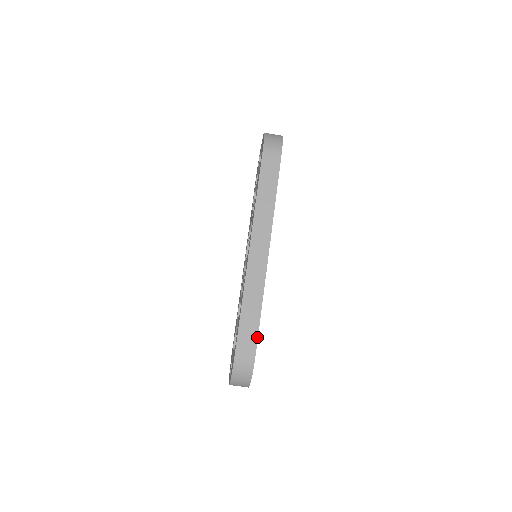
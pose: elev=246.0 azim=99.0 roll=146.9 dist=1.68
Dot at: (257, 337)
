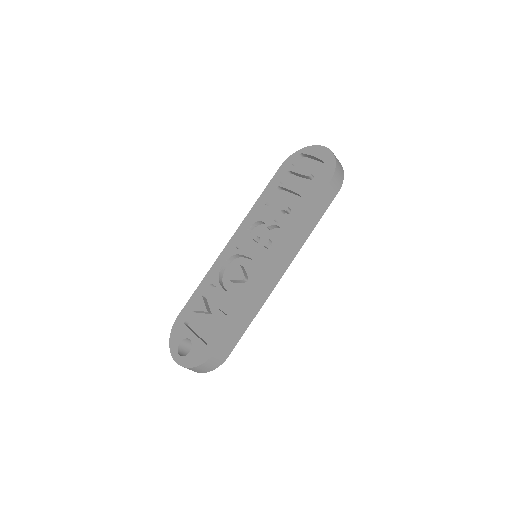
Dot at: occluded
